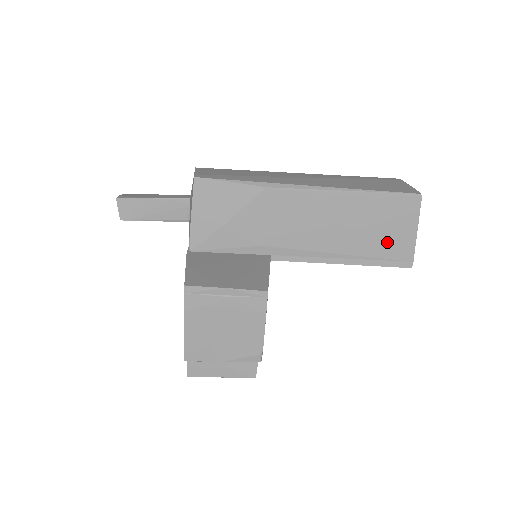
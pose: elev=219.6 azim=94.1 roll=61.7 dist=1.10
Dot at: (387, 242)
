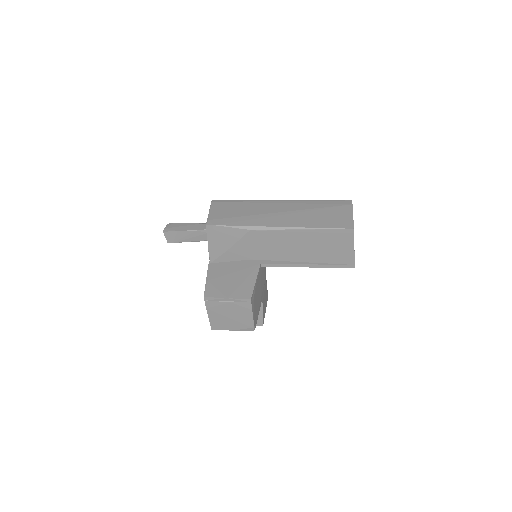
Dot at: (335, 255)
